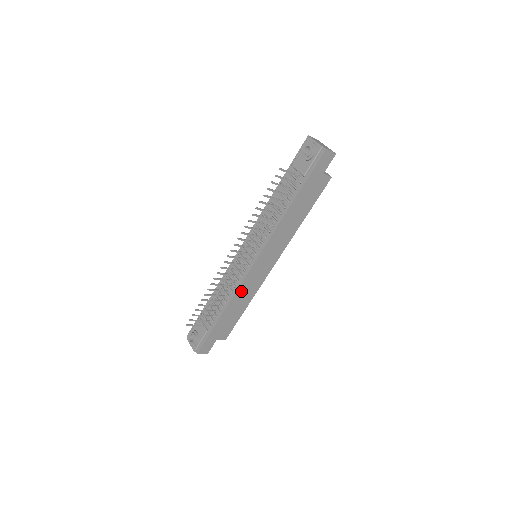
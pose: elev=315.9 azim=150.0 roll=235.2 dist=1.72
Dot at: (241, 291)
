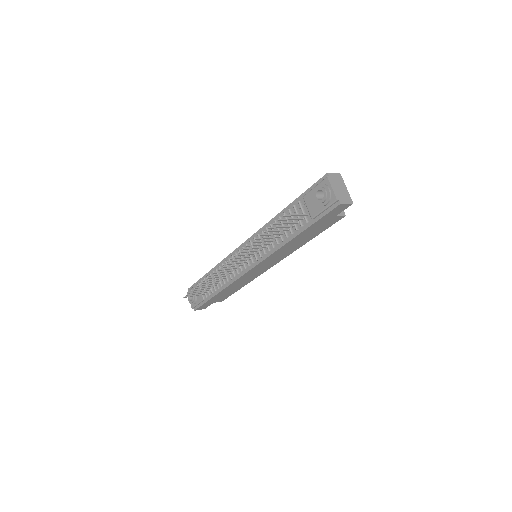
Dot at: (237, 282)
